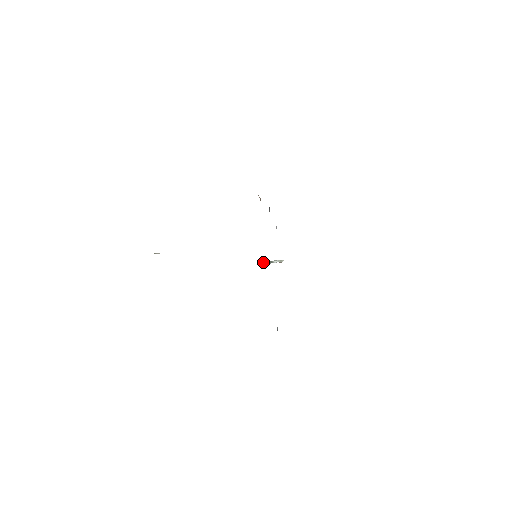
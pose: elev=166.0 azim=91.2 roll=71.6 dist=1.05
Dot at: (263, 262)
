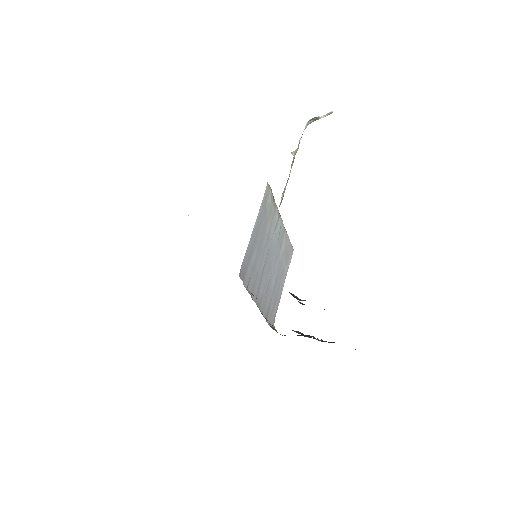
Dot at: (305, 127)
